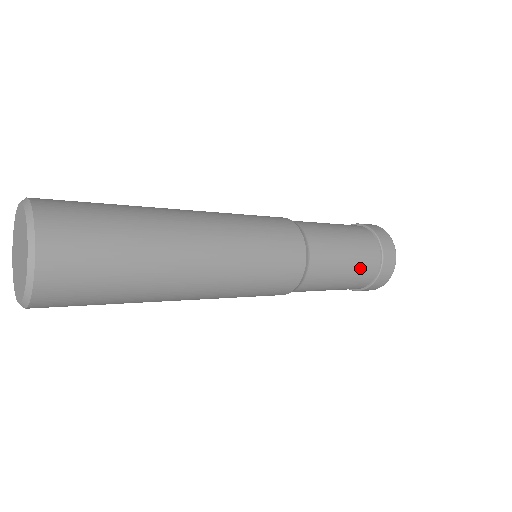
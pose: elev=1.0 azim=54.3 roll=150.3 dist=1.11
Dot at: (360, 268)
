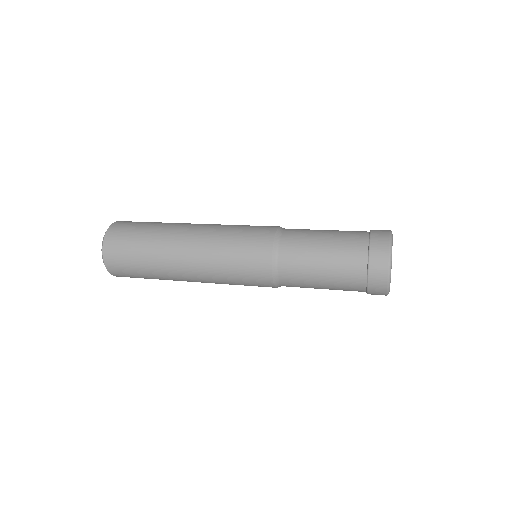
Dot at: (340, 266)
